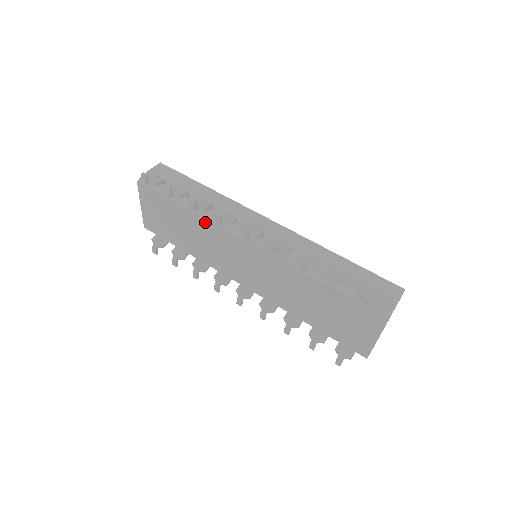
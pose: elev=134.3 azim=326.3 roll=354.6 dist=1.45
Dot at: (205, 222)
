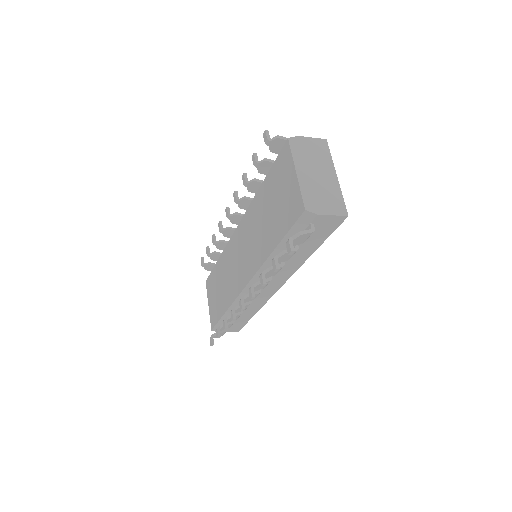
Dot at: (224, 254)
